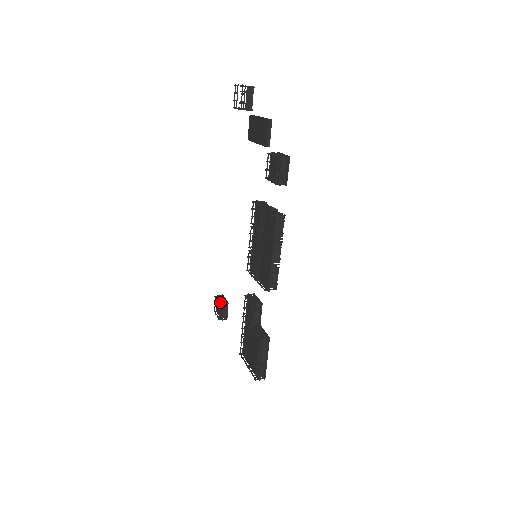
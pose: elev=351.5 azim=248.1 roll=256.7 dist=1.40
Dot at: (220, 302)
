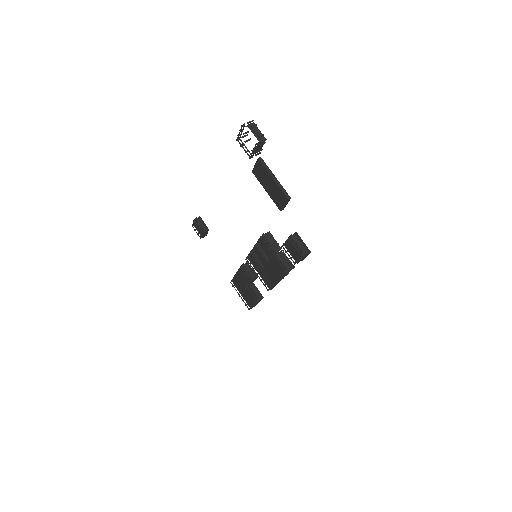
Dot at: (200, 227)
